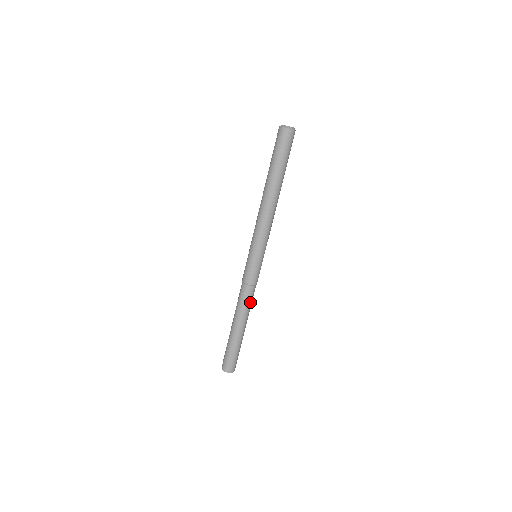
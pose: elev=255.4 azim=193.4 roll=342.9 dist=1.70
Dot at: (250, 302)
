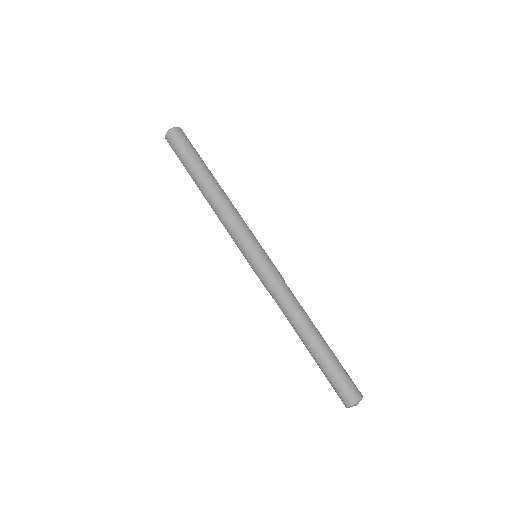
Dot at: (293, 304)
